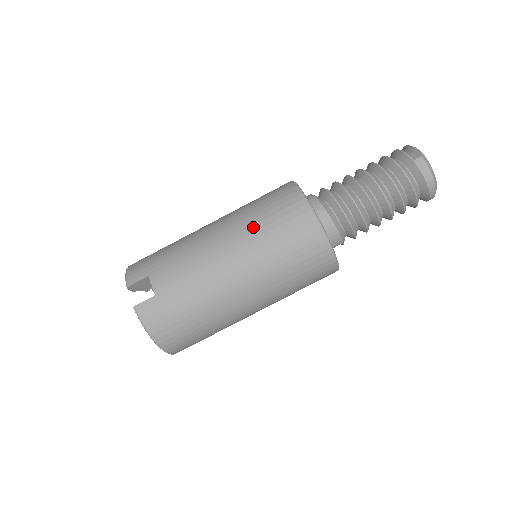
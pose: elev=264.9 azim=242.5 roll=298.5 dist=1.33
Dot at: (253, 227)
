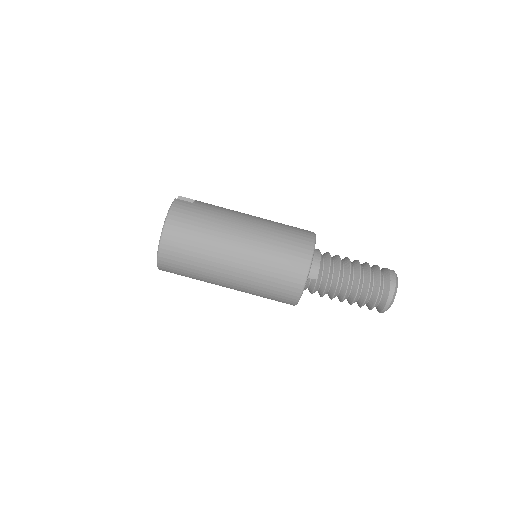
Dot at: (275, 222)
